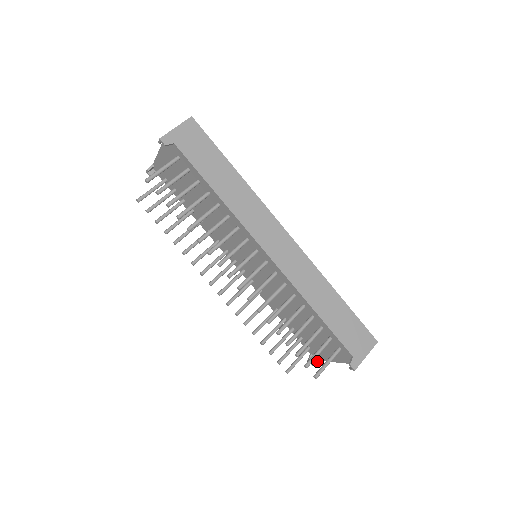
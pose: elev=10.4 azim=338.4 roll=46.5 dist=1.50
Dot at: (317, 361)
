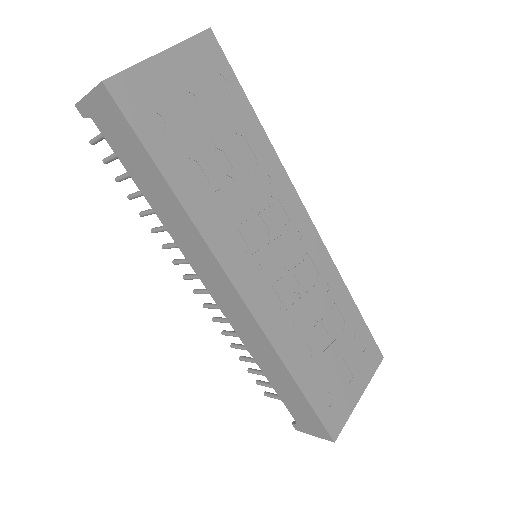
Dot at: occluded
